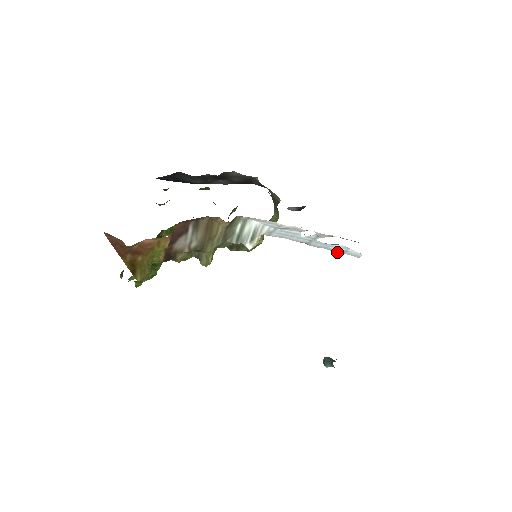
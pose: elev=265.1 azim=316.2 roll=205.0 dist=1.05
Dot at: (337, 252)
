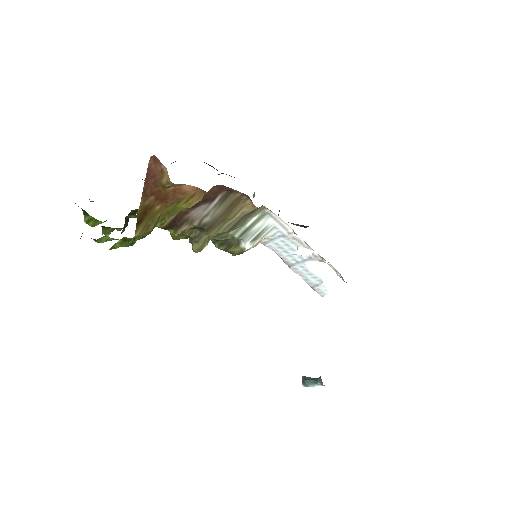
Dot at: (308, 284)
